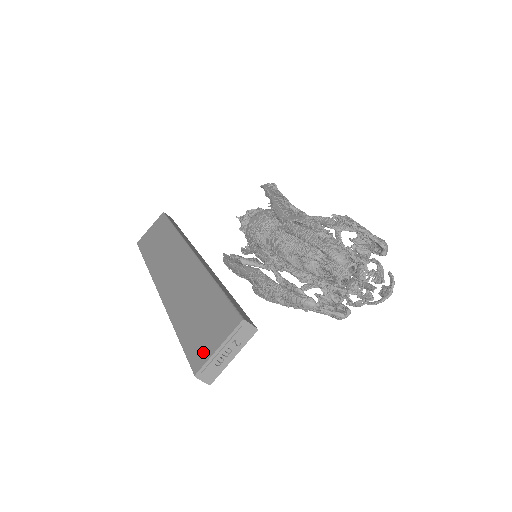
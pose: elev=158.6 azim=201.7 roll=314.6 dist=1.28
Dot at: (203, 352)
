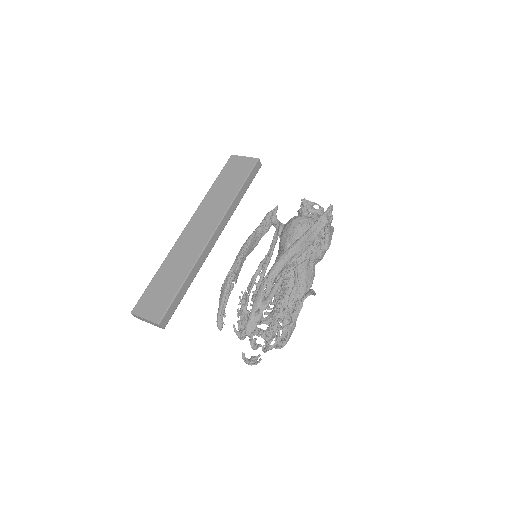
Dot at: (142, 309)
